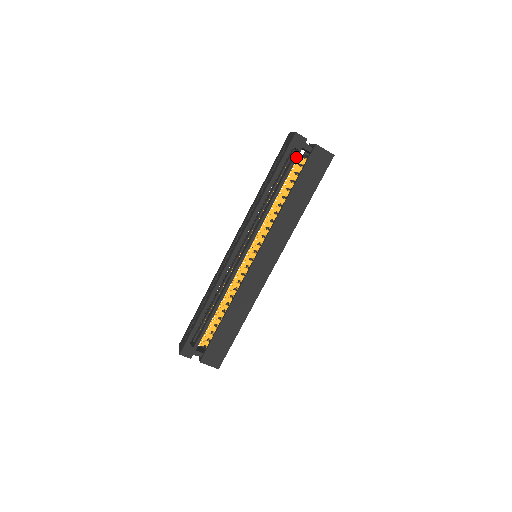
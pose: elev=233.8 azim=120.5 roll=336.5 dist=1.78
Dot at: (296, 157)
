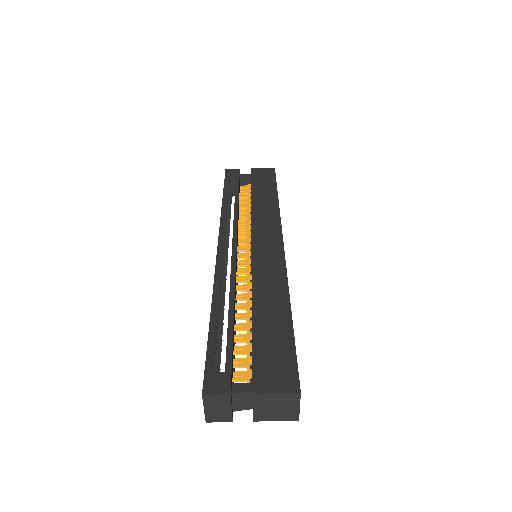
Dot at: (238, 178)
